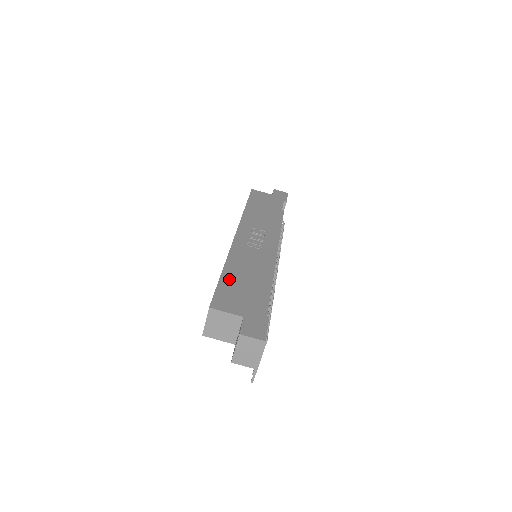
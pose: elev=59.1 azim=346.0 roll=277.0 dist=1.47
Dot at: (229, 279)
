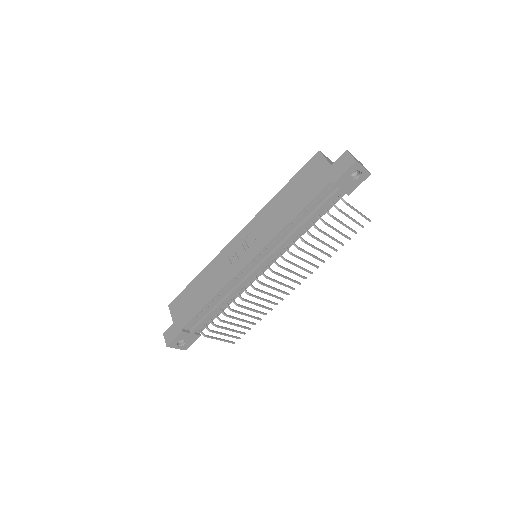
Dot at: (192, 287)
